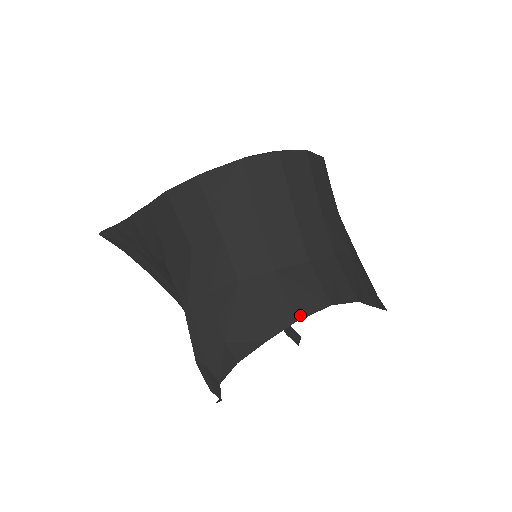
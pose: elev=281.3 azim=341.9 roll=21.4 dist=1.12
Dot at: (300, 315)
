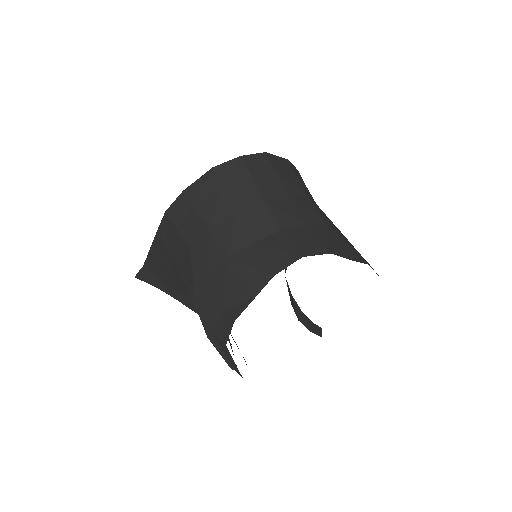
Dot at: (277, 270)
